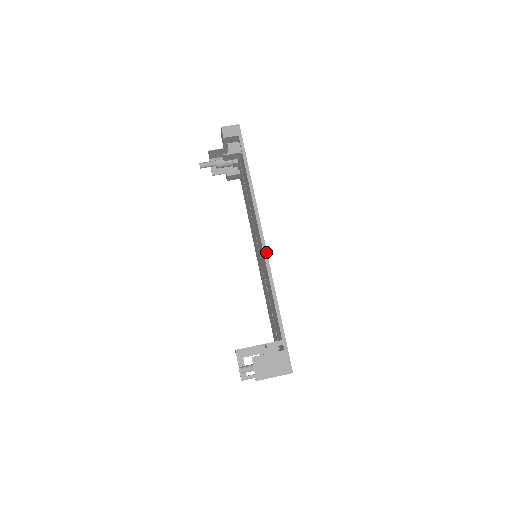
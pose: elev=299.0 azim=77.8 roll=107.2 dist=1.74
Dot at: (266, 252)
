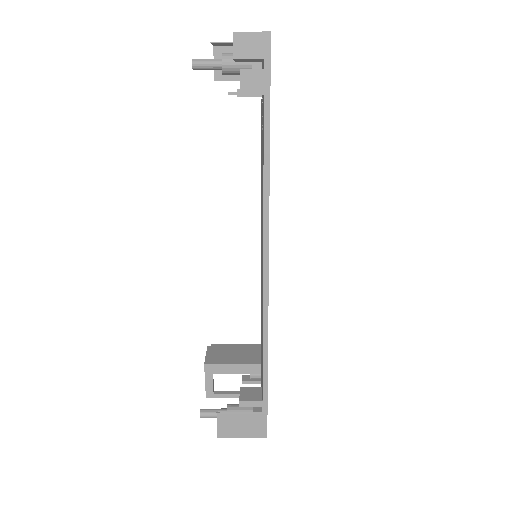
Dot at: (267, 285)
